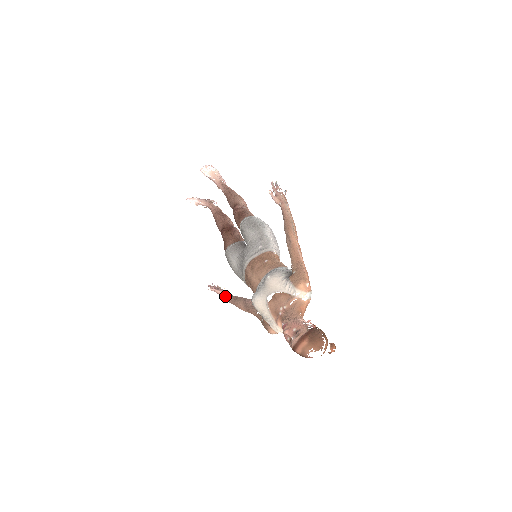
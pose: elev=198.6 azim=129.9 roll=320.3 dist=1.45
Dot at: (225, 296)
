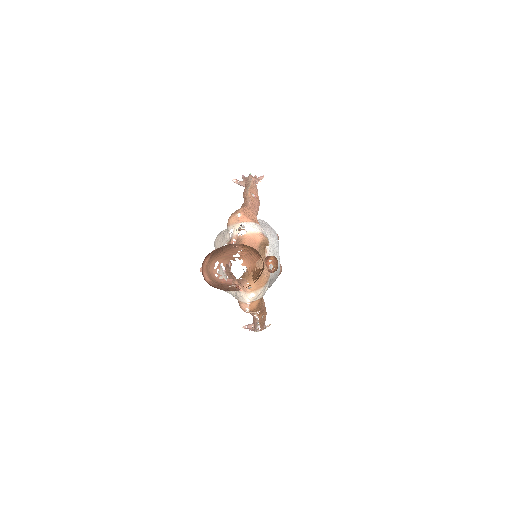
Dot at: occluded
